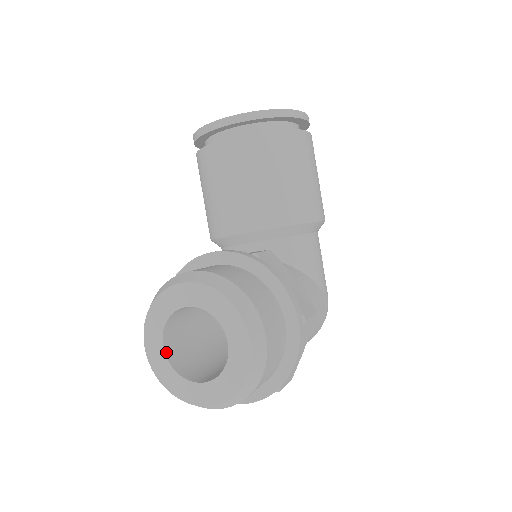
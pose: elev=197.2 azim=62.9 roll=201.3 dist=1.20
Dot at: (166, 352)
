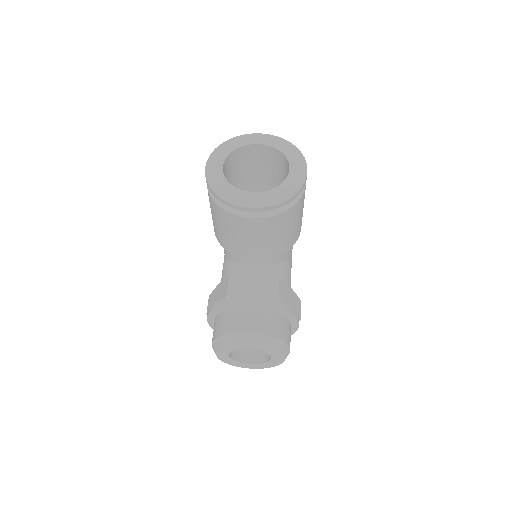
Dot at: (230, 356)
